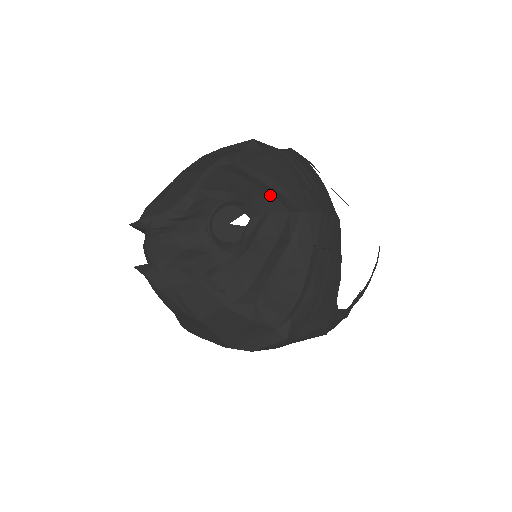
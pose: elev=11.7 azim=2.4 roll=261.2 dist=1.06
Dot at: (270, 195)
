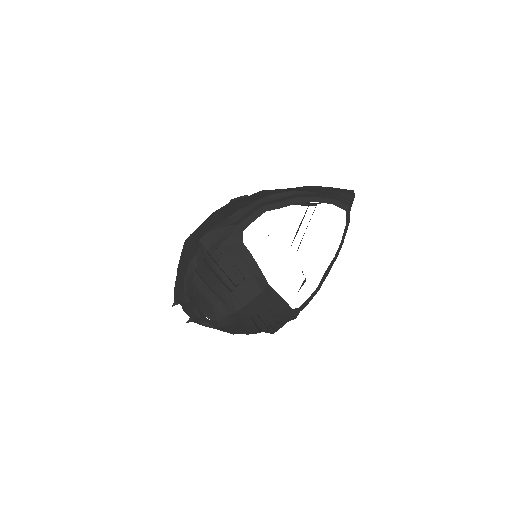
Dot at: (213, 309)
